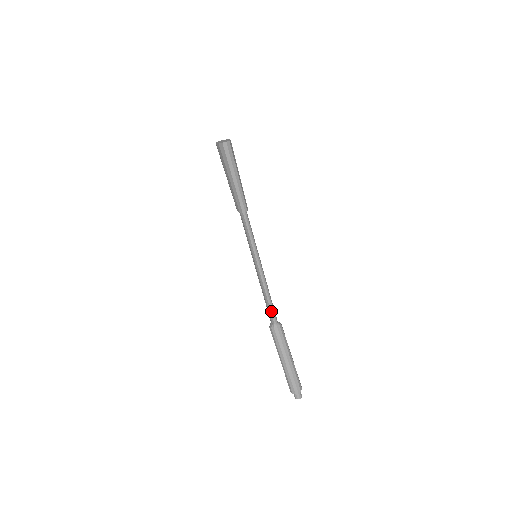
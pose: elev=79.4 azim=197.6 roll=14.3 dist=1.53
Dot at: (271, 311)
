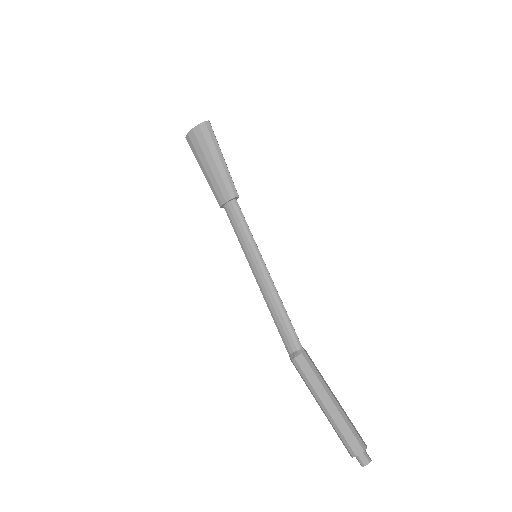
Dot at: (292, 328)
